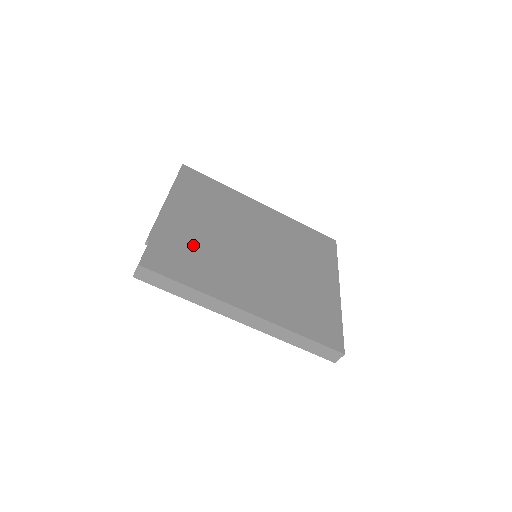
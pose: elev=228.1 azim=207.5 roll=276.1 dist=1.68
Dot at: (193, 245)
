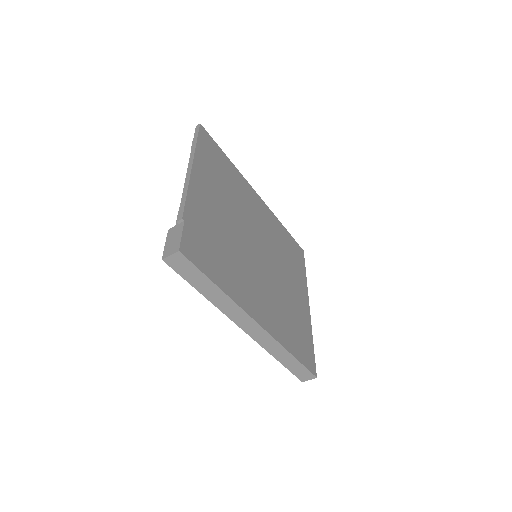
Dot at: (217, 234)
